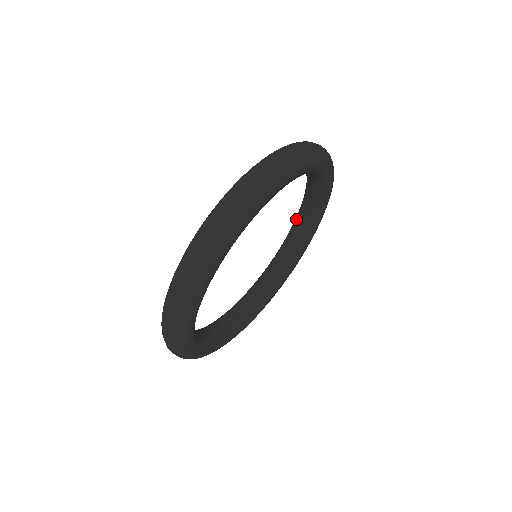
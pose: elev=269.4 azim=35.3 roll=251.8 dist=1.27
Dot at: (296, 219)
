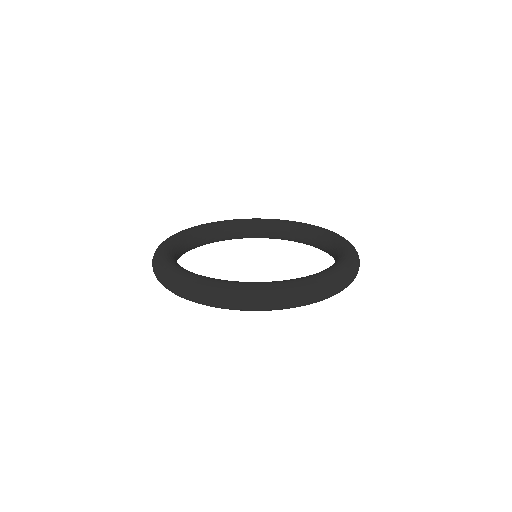
Dot at: (301, 228)
